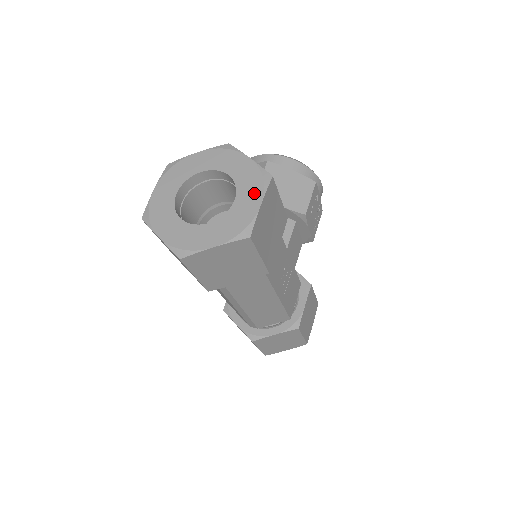
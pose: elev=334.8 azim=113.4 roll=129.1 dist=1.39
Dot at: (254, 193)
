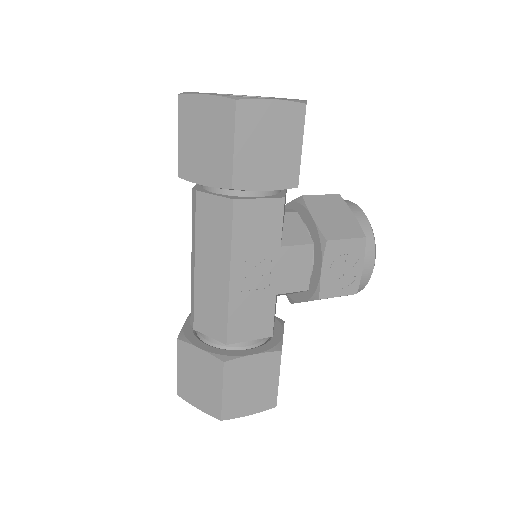
Dot at: occluded
